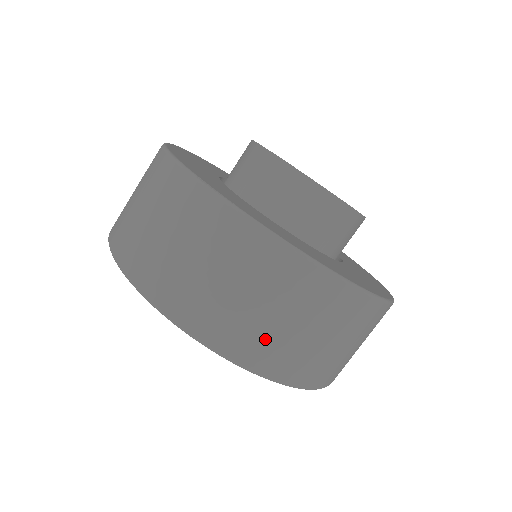
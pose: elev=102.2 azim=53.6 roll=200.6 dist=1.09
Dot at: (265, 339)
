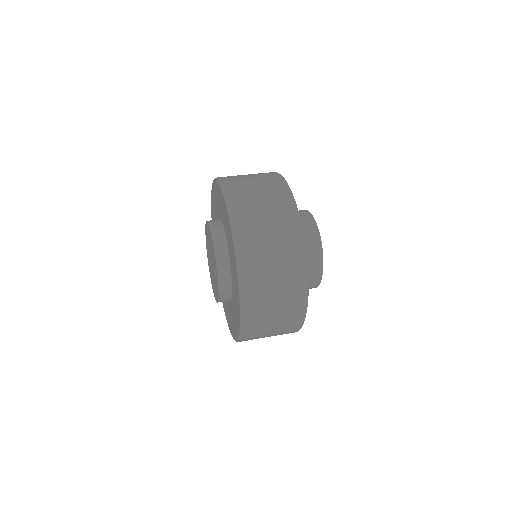
Dot at: (260, 279)
